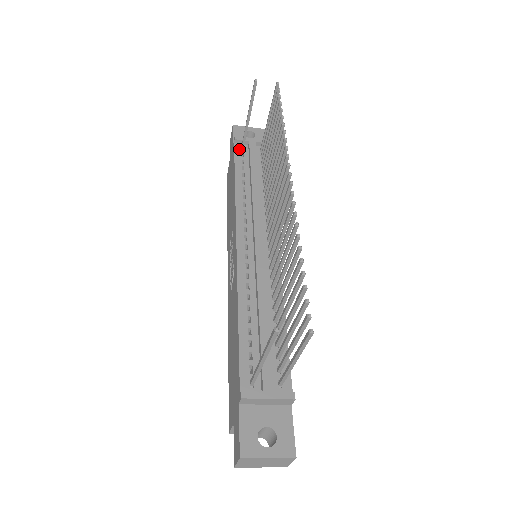
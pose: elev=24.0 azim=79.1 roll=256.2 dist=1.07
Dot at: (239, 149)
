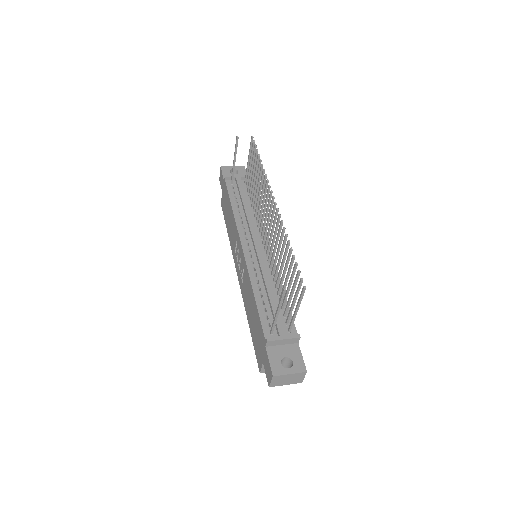
Dot at: (229, 184)
